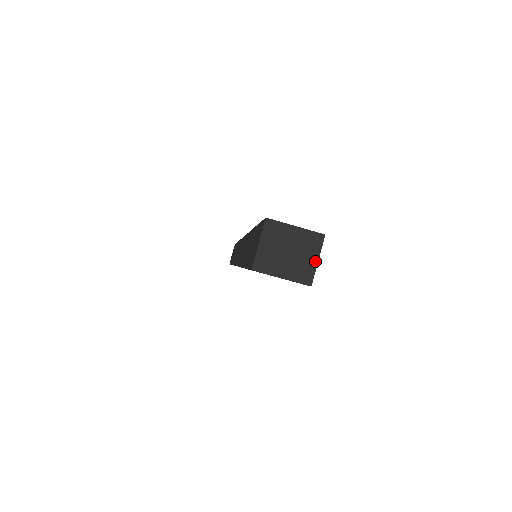
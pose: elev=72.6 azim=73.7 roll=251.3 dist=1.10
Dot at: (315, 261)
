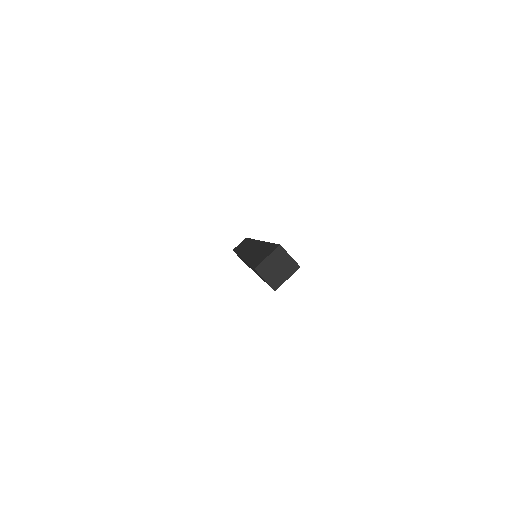
Dot at: (290, 258)
